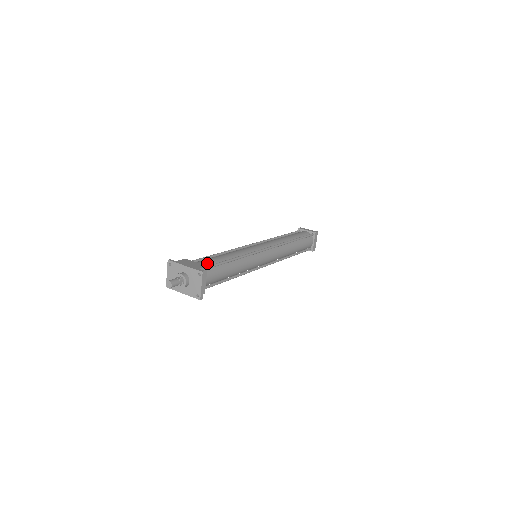
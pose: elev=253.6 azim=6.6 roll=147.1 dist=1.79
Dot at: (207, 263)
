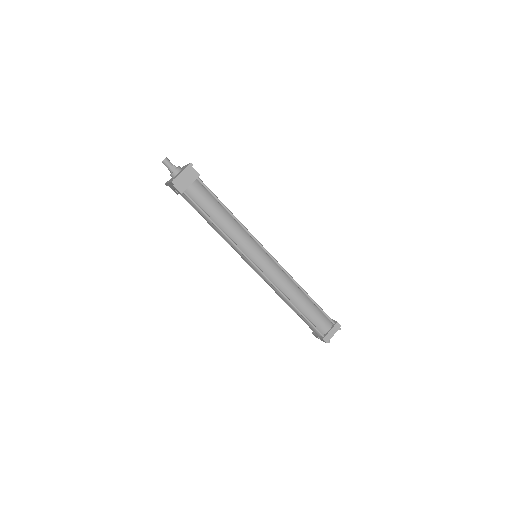
Dot at: occluded
